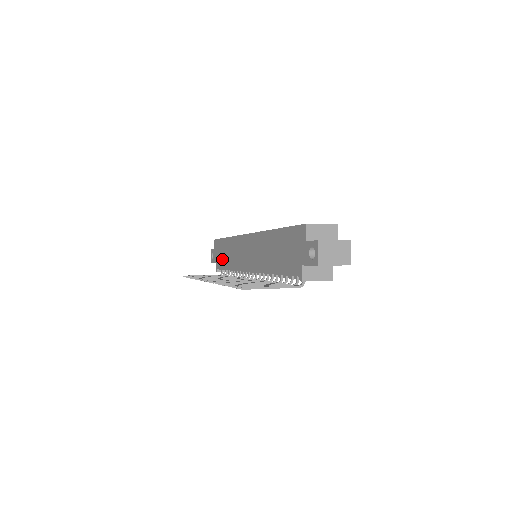
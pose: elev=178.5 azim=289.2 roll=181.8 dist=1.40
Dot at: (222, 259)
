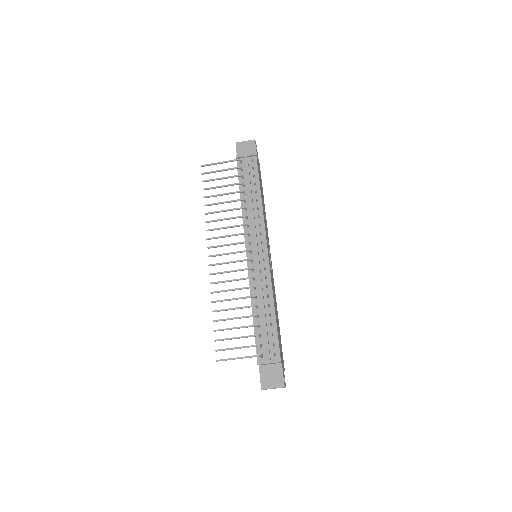
Dot at: occluded
